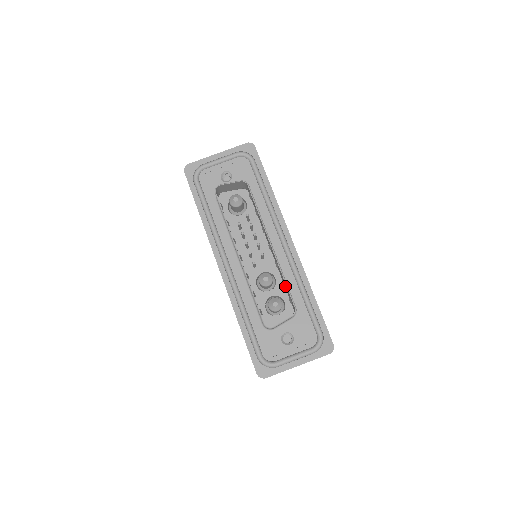
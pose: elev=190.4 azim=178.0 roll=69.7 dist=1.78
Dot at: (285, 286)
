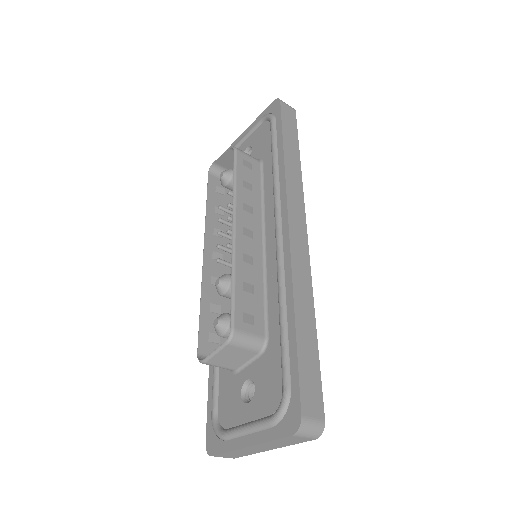
Dot at: (250, 295)
